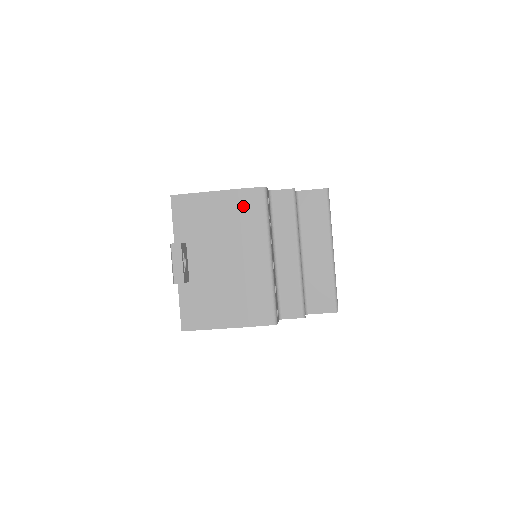
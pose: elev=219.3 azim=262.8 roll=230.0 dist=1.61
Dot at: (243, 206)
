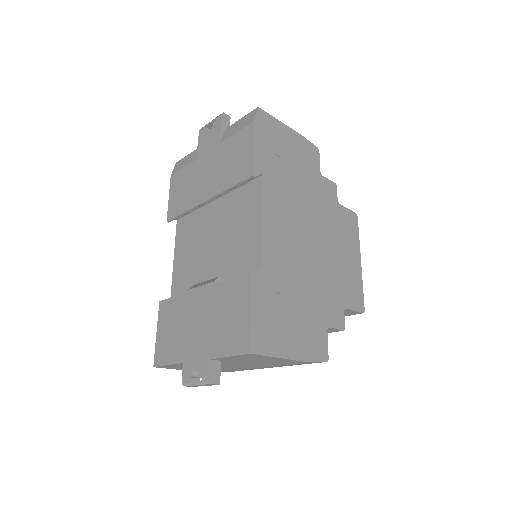
Dot at: occluded
